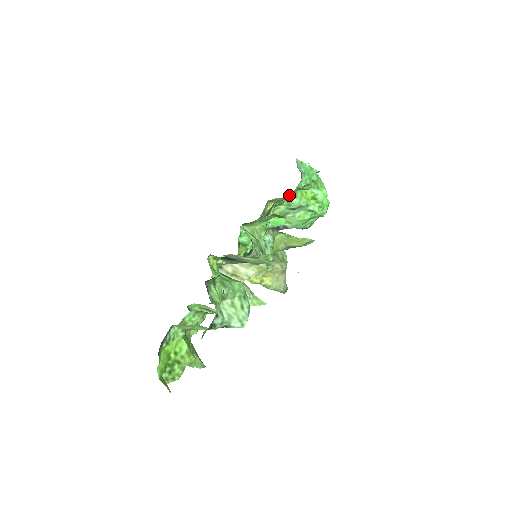
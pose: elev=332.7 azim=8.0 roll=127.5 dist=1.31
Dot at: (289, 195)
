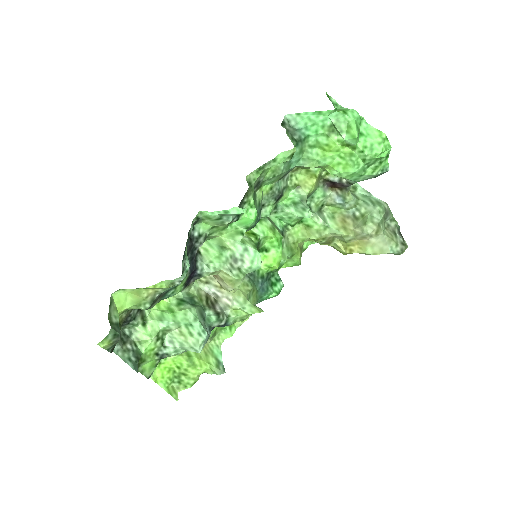
Dot at: (269, 176)
